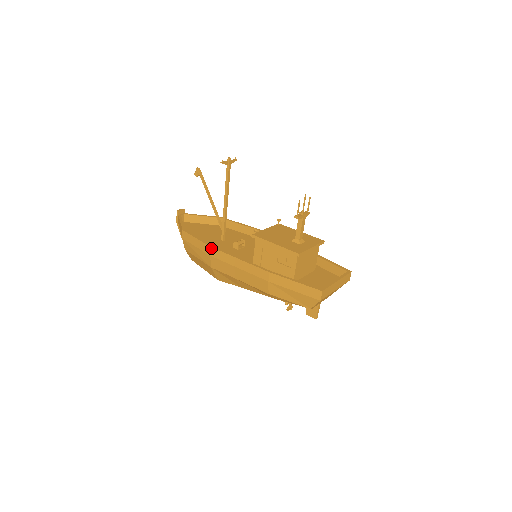
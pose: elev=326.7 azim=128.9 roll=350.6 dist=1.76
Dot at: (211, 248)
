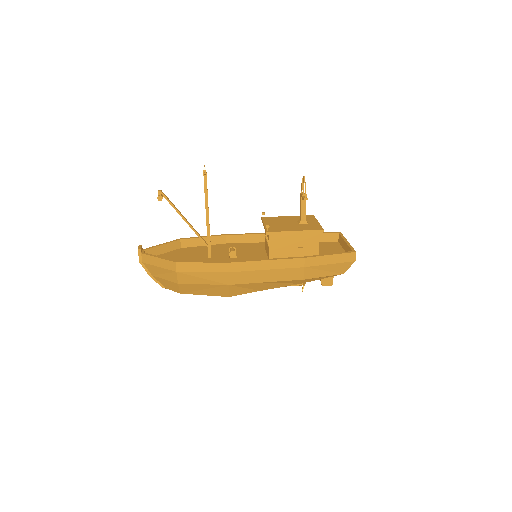
Dot at: (229, 264)
